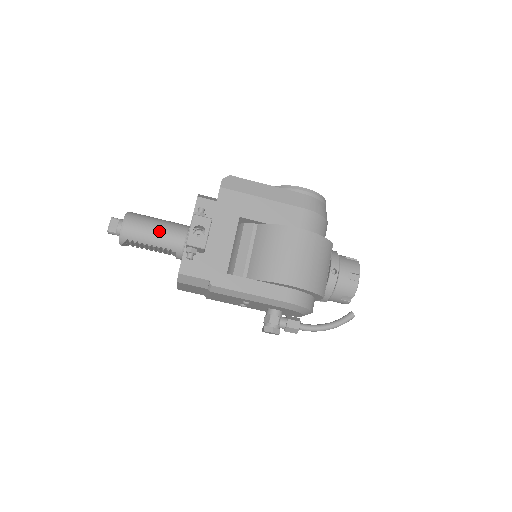
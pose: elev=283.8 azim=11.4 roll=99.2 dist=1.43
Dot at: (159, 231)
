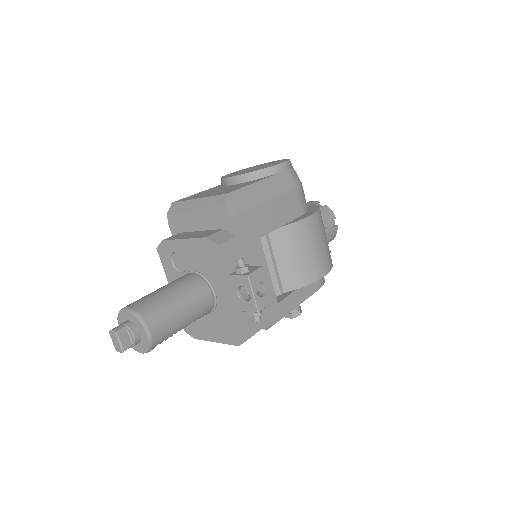
Dot at: (187, 308)
